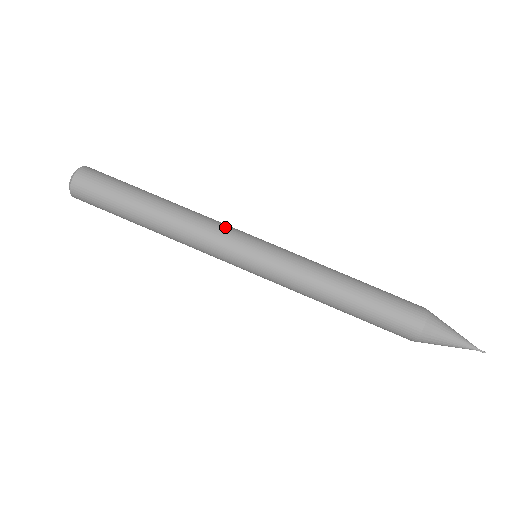
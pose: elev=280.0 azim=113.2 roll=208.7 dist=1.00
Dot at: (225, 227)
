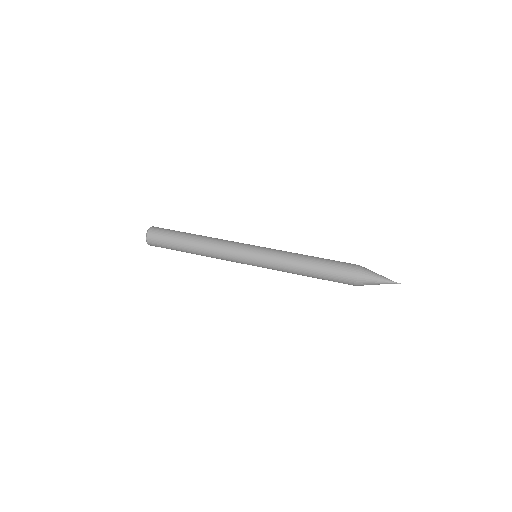
Dot at: occluded
